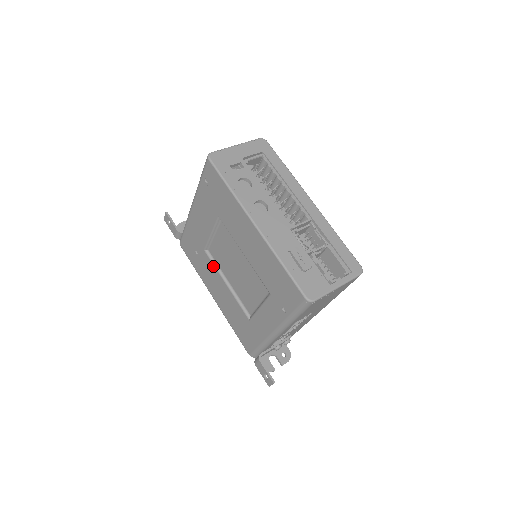
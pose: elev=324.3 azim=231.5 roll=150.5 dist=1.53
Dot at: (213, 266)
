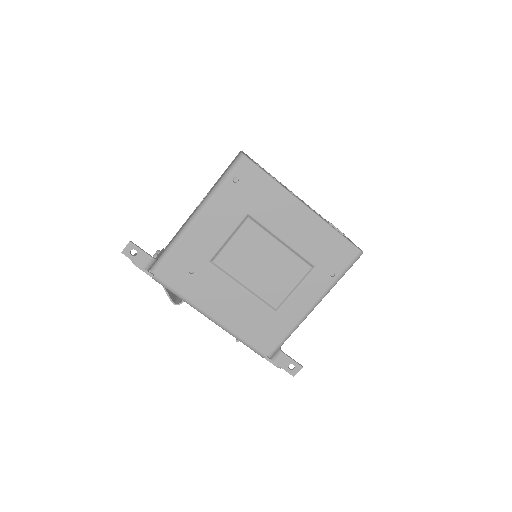
Dot at: (223, 275)
